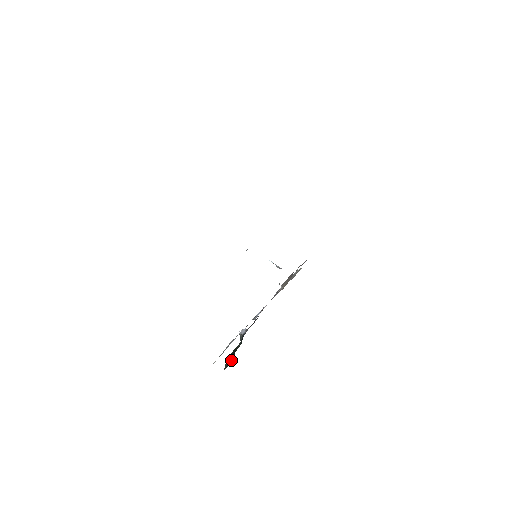
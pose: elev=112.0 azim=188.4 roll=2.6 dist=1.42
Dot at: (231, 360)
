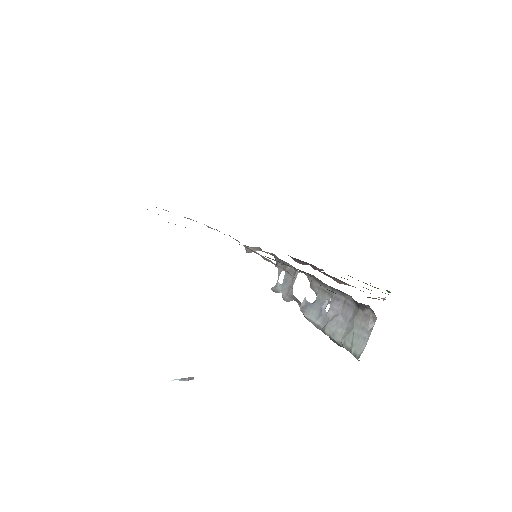
Dot at: occluded
